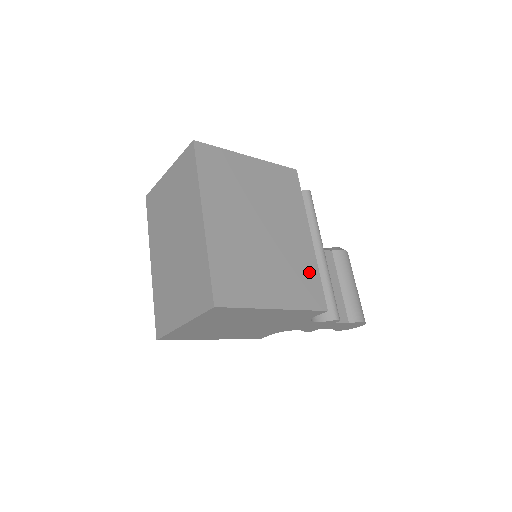
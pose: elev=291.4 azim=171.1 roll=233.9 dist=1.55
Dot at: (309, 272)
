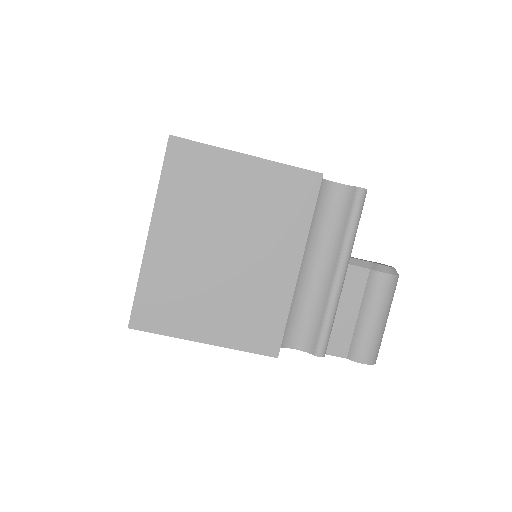
Dot at: (272, 311)
